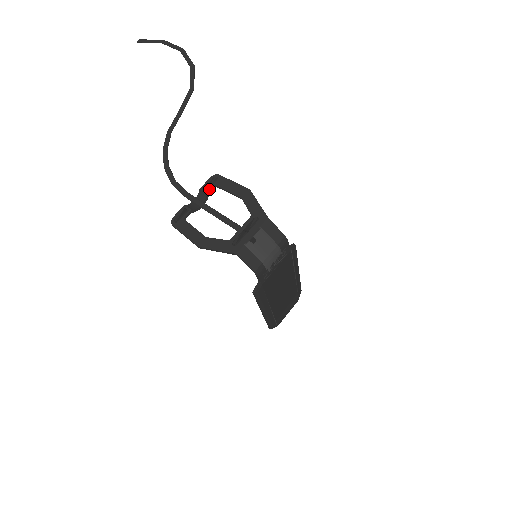
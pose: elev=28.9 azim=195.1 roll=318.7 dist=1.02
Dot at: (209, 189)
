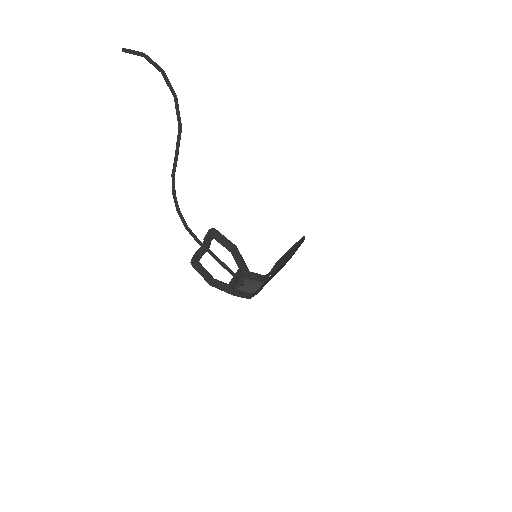
Dot at: (209, 241)
